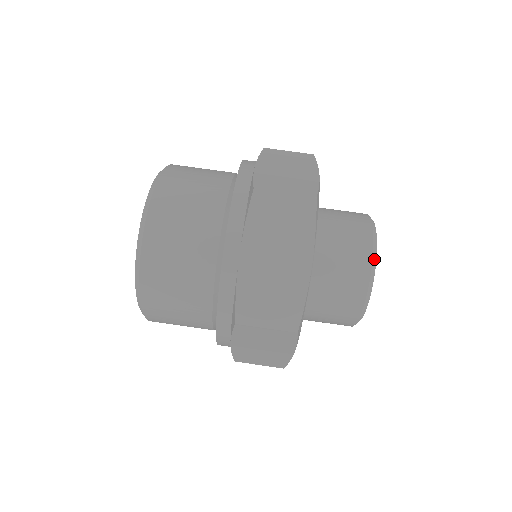
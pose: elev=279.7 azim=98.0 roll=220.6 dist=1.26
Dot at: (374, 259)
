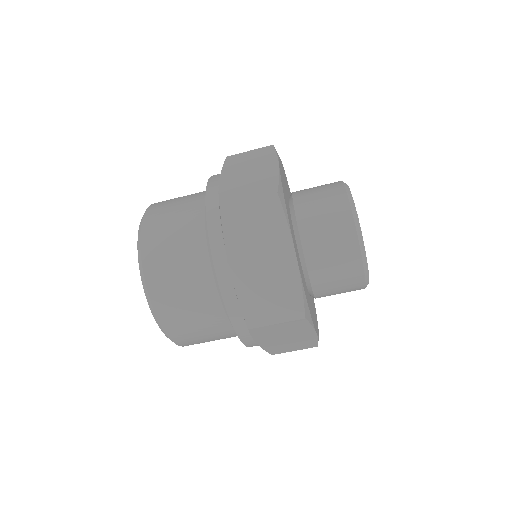
Dot at: (367, 277)
